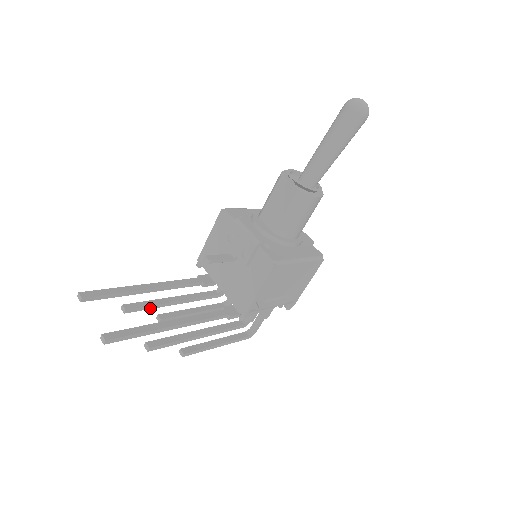
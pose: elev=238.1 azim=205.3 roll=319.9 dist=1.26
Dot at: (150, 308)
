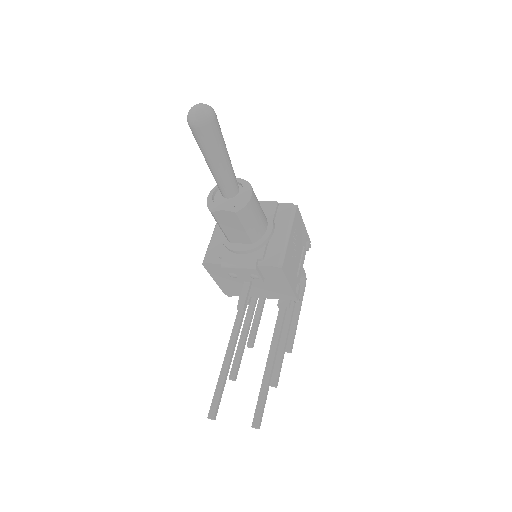
Dot at: occluded
